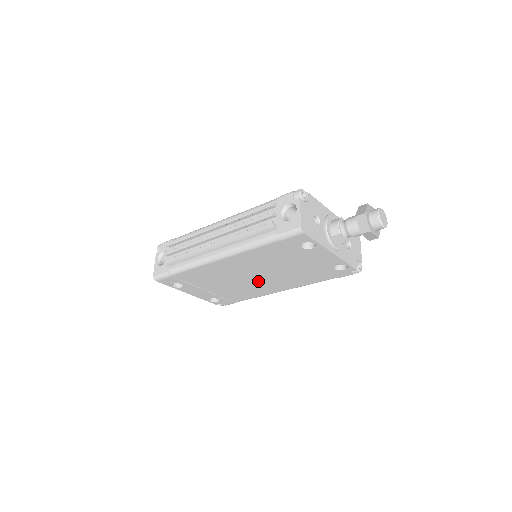
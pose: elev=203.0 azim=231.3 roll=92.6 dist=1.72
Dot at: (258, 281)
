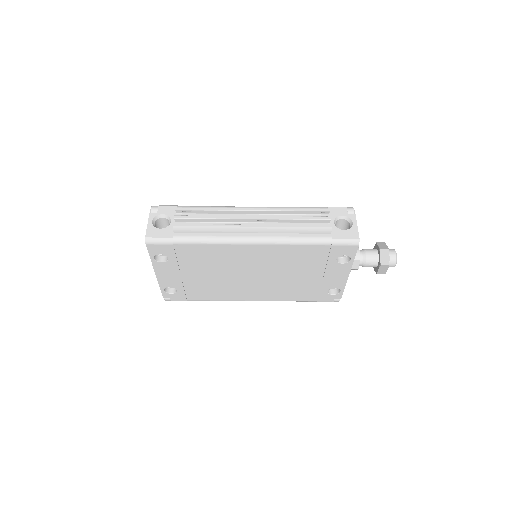
Dot at: (247, 282)
